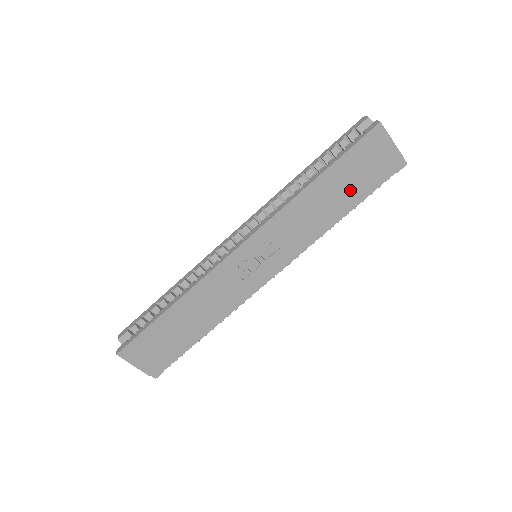
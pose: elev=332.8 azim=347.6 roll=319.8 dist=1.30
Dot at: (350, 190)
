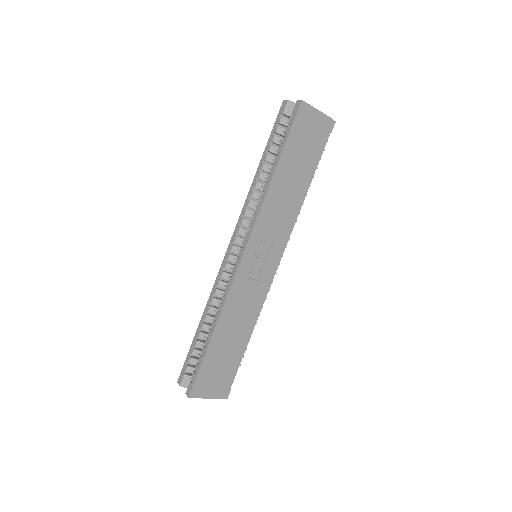
Dot at: (304, 165)
